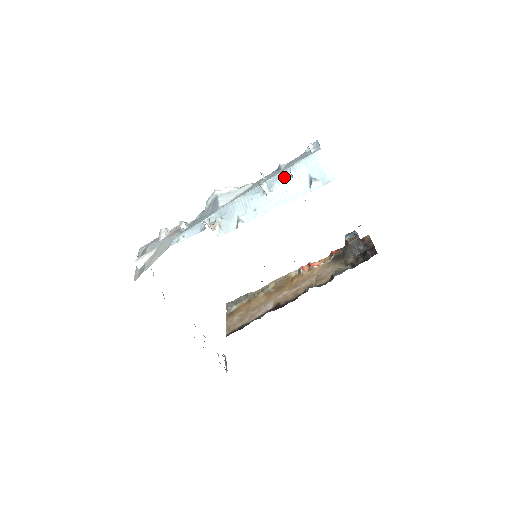
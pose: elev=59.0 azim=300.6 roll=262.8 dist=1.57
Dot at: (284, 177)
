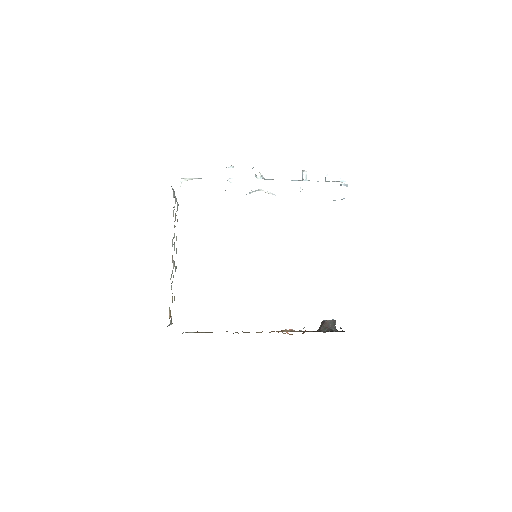
Dot at: occluded
